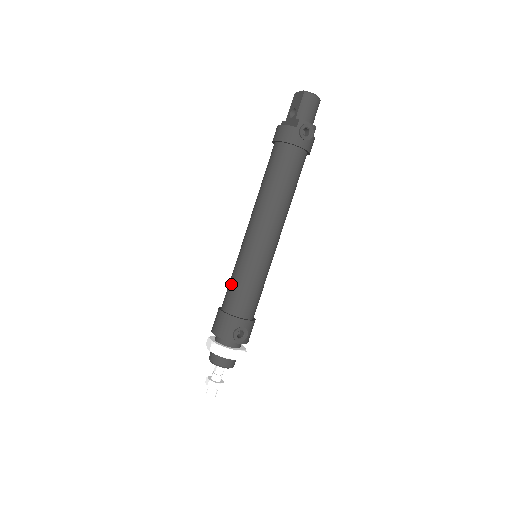
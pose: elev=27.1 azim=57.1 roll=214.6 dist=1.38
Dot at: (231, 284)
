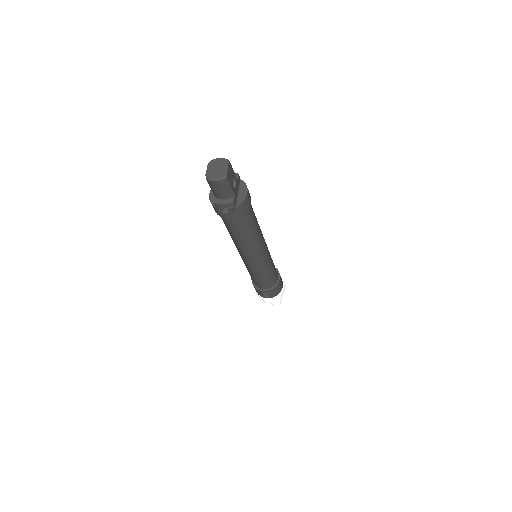
Dot at: occluded
